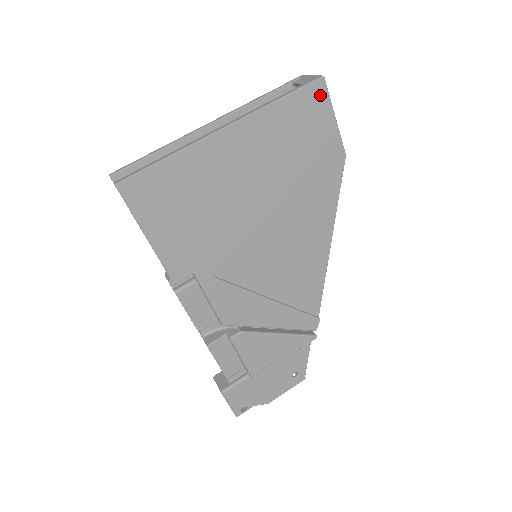
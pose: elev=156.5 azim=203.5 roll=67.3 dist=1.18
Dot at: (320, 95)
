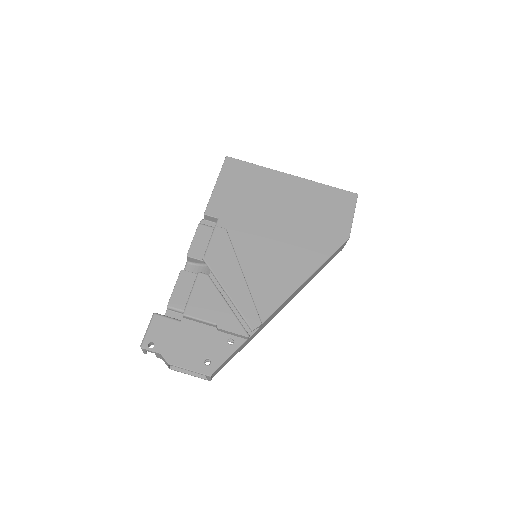
Dot at: (351, 200)
